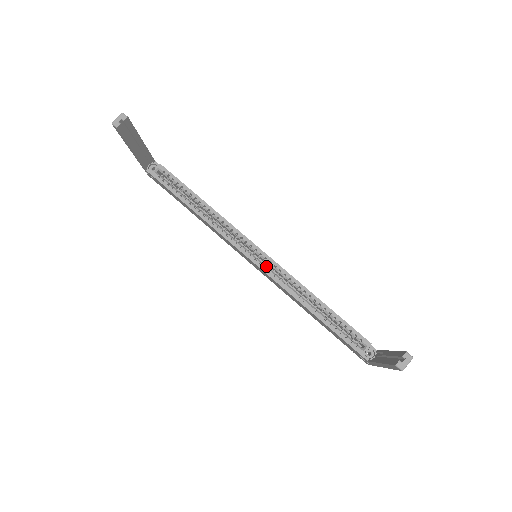
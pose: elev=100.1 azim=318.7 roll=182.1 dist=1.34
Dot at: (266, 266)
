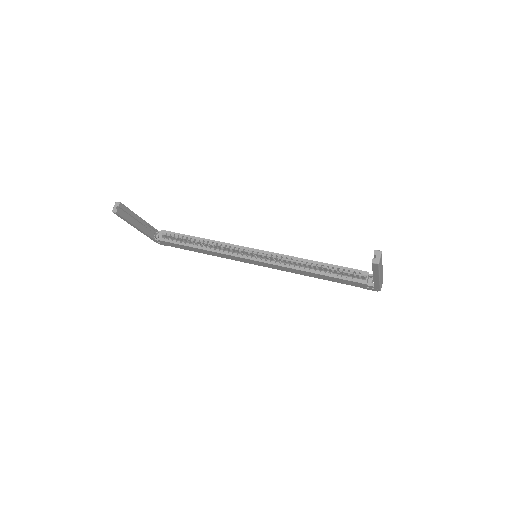
Dot at: (266, 259)
